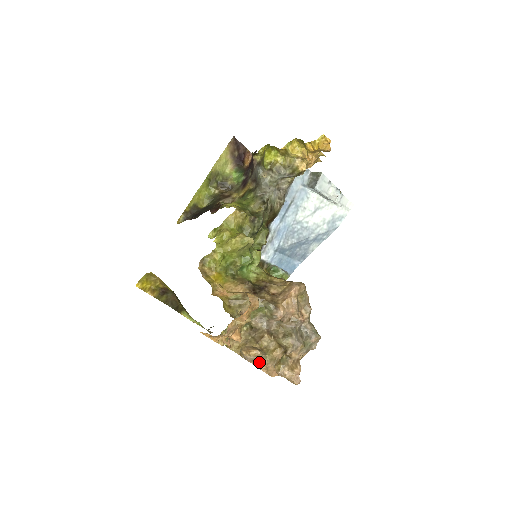
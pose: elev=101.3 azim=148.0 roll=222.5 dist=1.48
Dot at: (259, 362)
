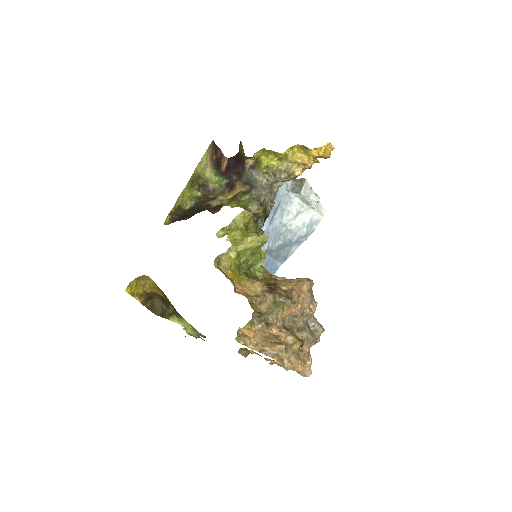
Dot at: (282, 356)
